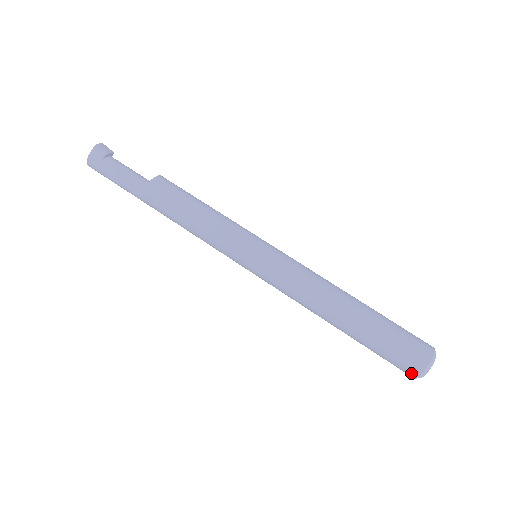
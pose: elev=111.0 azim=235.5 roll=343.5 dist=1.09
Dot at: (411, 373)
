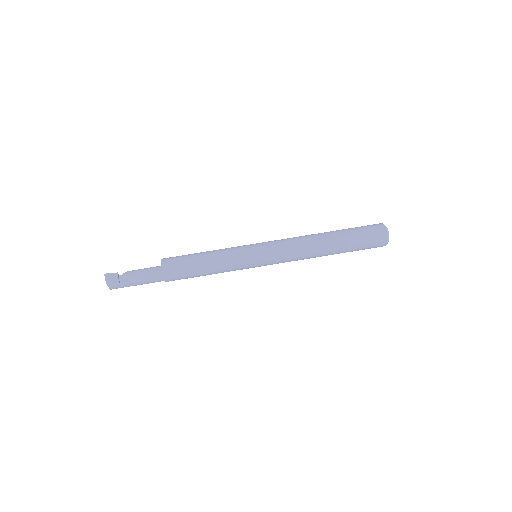
Dot at: occluded
